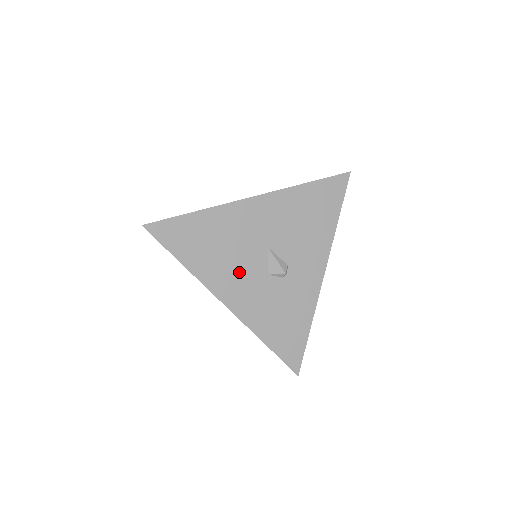
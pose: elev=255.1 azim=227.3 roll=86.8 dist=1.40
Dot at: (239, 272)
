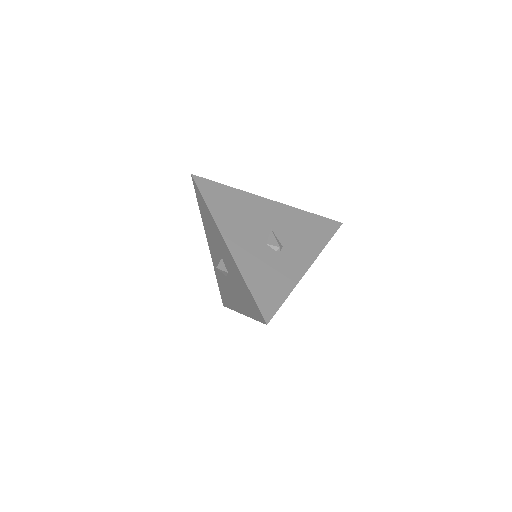
Dot at: (245, 231)
